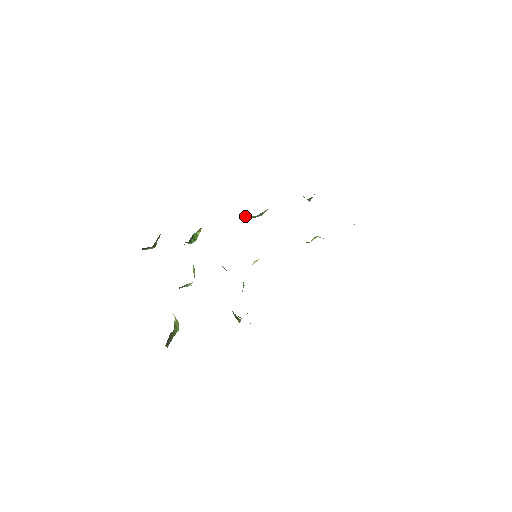
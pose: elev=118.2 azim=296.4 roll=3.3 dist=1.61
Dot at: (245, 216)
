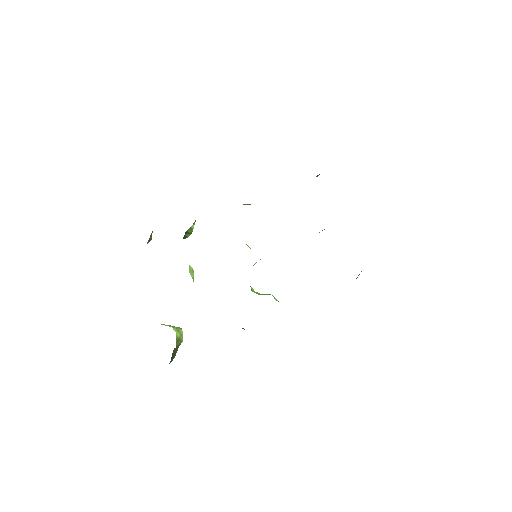
Dot at: occluded
